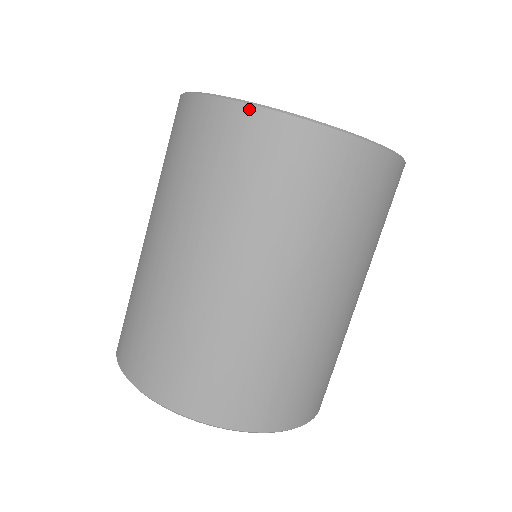
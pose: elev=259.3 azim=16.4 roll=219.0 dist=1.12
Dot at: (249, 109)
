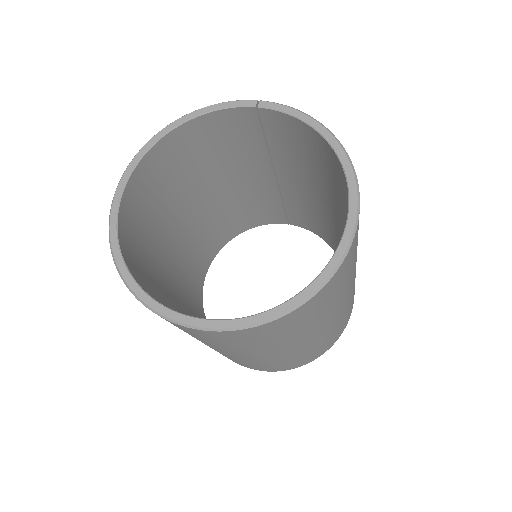
Dot at: (261, 327)
